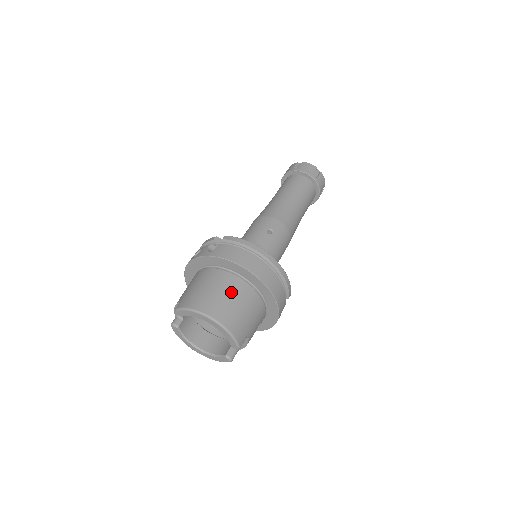
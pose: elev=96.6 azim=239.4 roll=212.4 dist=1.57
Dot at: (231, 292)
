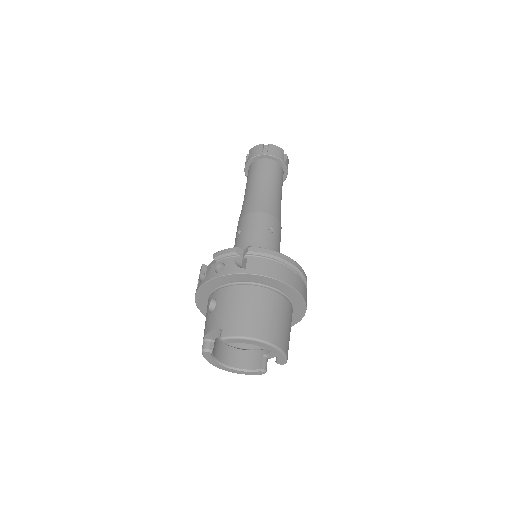
Dot at: (275, 310)
